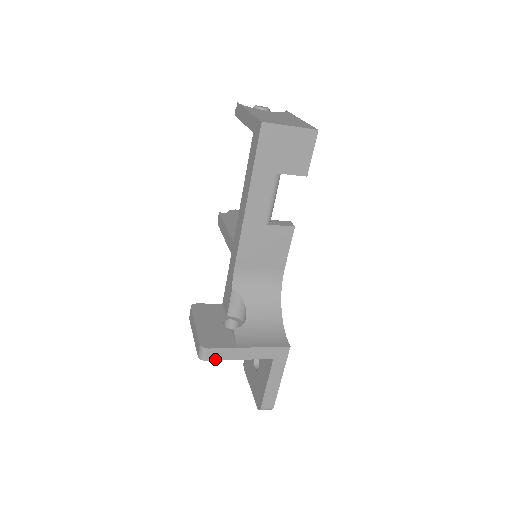
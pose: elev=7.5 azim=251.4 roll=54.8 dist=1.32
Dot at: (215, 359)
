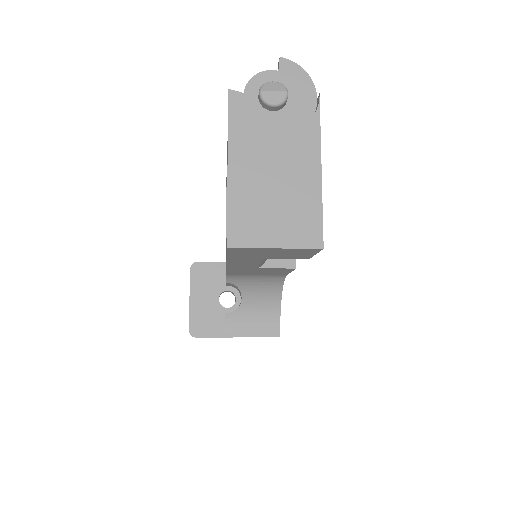
Dot at: occluded
